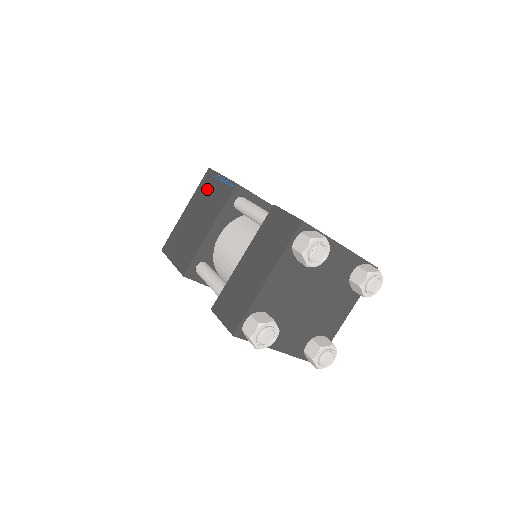
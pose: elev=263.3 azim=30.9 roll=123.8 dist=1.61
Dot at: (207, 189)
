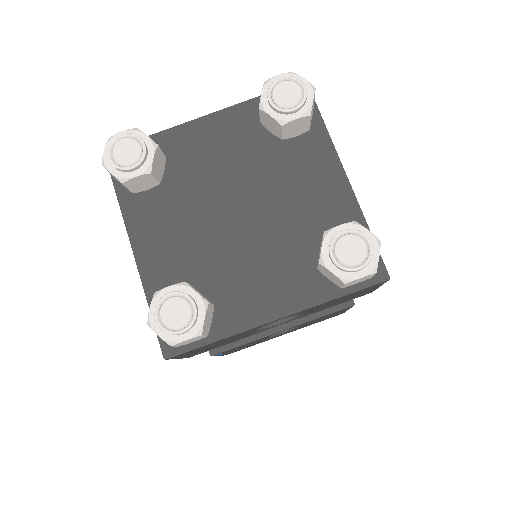
Dot at: occluded
